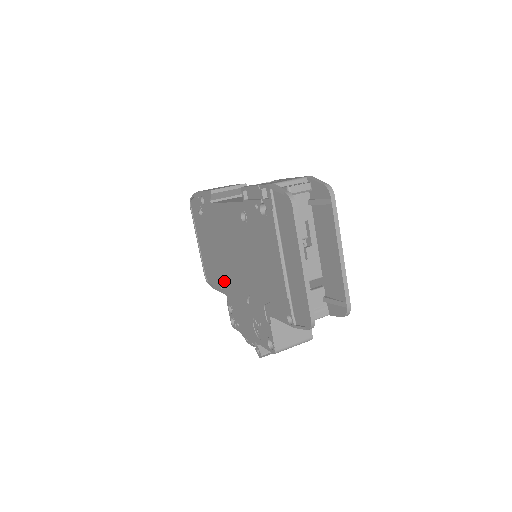
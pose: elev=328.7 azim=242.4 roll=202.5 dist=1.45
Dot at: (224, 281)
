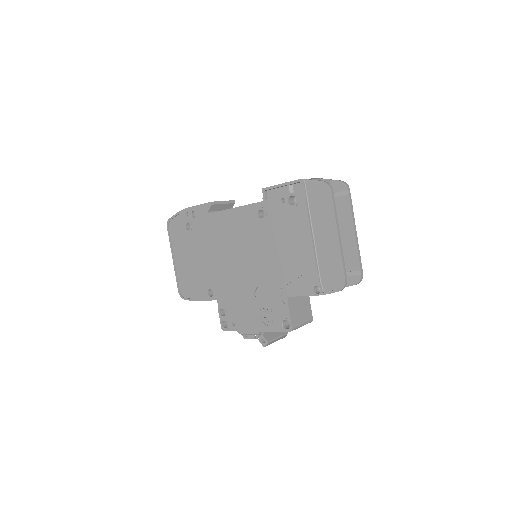
Dot at: (217, 286)
